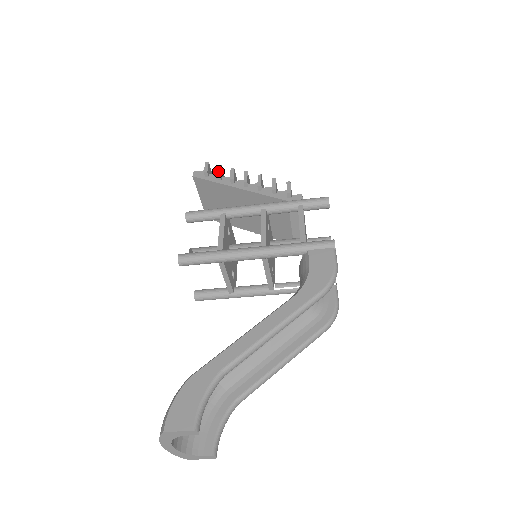
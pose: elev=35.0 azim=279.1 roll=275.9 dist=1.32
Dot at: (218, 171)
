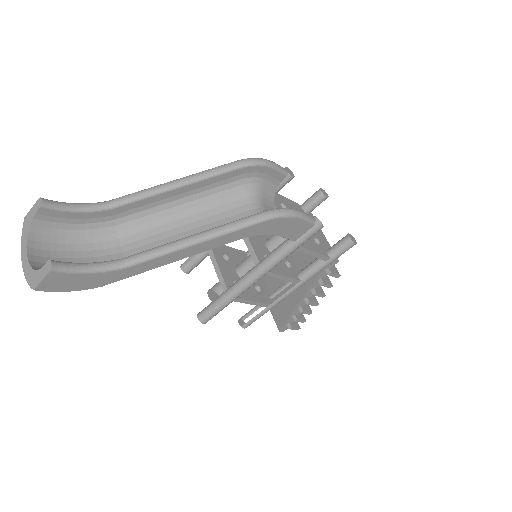
Dot at: occluded
